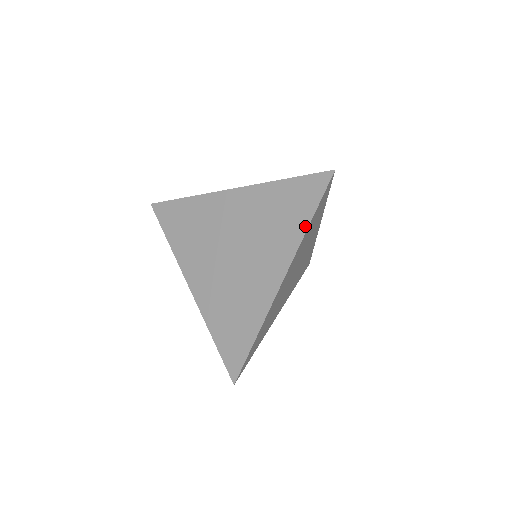
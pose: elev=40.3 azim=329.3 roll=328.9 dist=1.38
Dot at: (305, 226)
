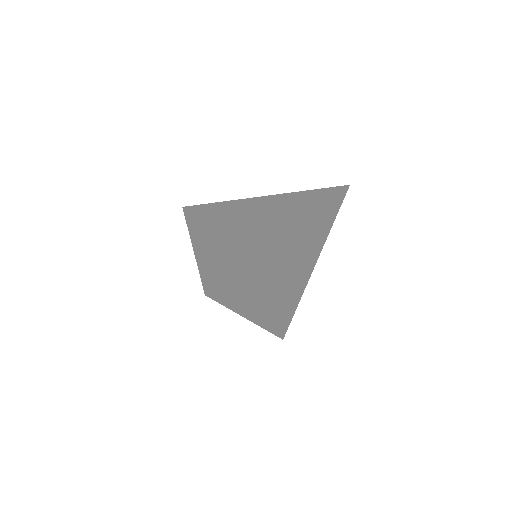
Dot at: (317, 207)
